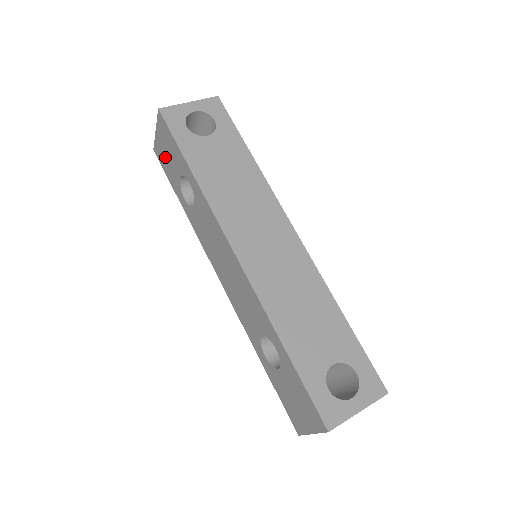
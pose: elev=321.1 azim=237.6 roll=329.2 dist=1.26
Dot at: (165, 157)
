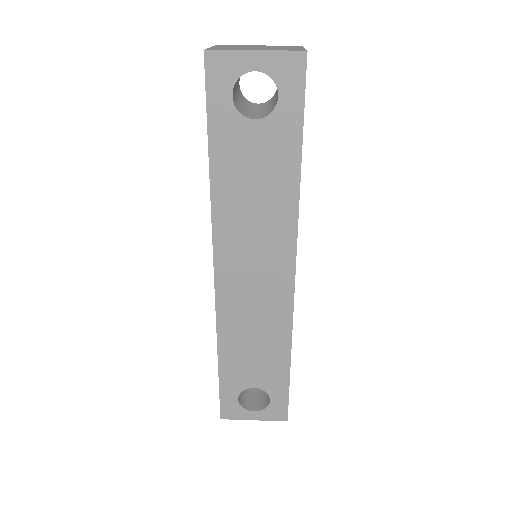
Dot at: occluded
